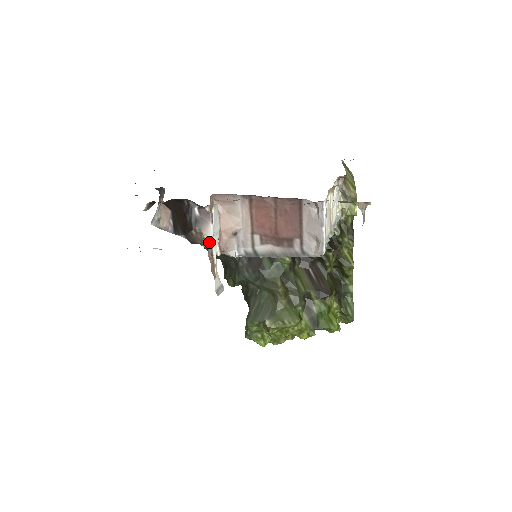
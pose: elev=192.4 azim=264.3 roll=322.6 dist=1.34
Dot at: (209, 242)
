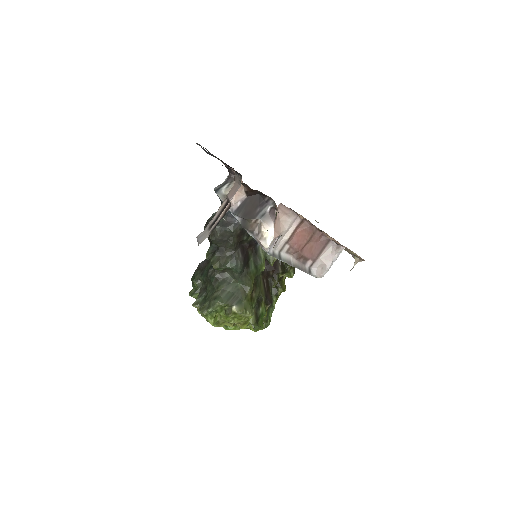
Dot at: (279, 237)
